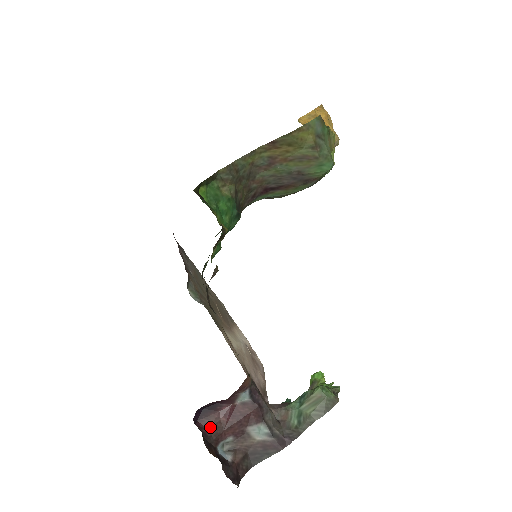
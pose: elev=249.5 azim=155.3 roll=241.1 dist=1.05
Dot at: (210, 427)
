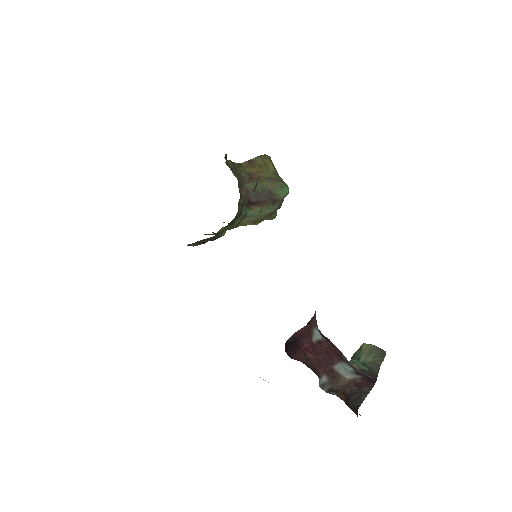
Dot at: (304, 361)
